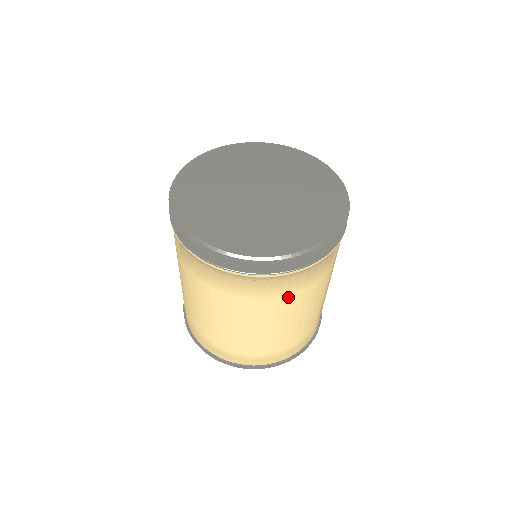
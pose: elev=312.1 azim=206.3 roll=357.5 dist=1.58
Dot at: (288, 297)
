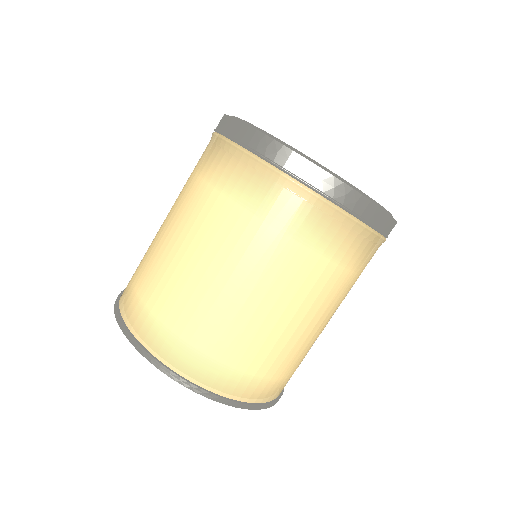
Dot at: (329, 265)
